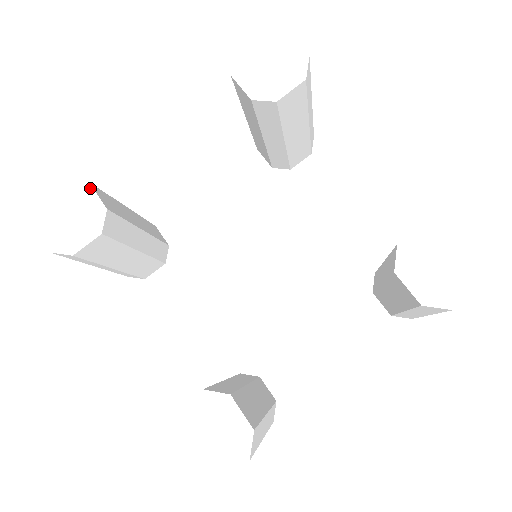
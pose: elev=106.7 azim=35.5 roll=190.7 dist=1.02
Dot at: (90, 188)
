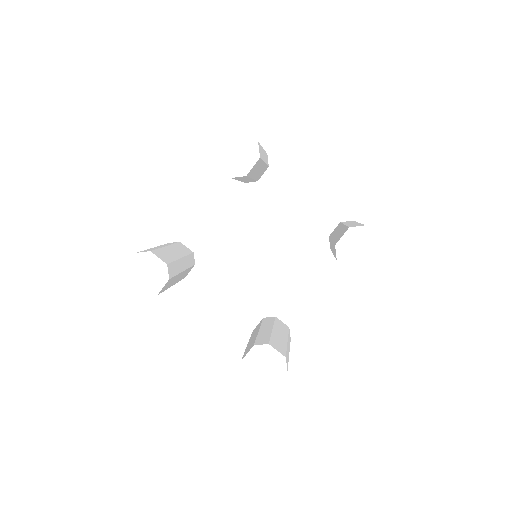
Dot at: (152, 255)
